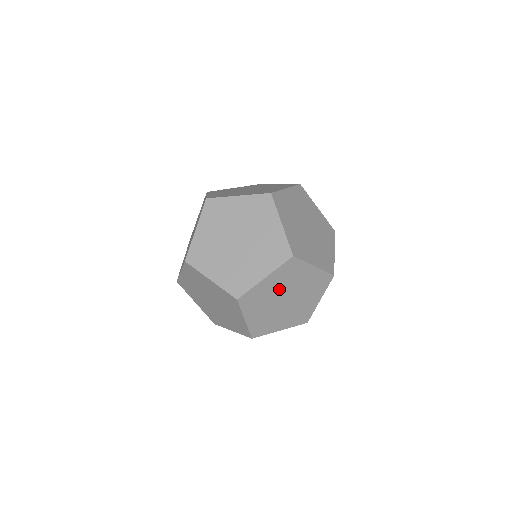
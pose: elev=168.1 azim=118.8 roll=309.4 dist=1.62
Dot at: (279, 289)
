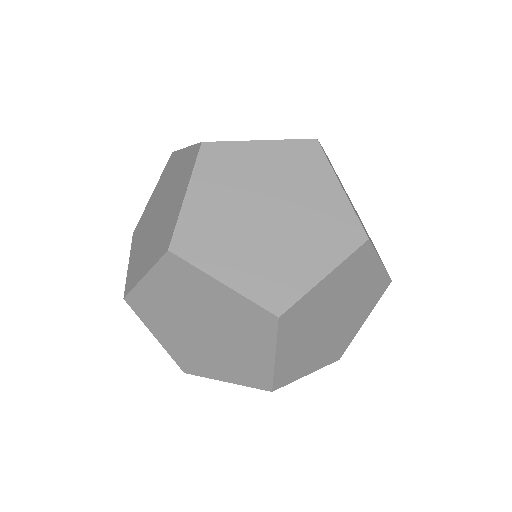
Dot at: occluded
